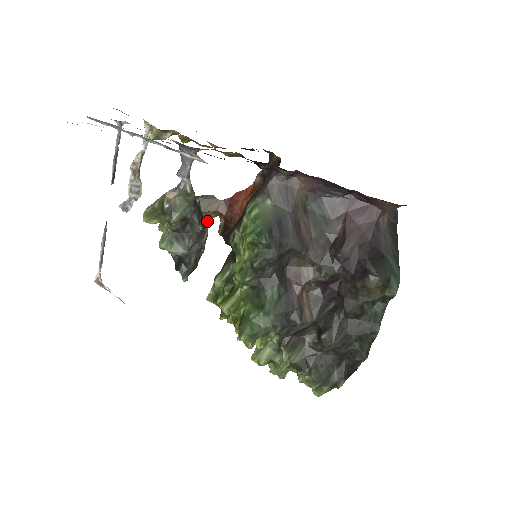
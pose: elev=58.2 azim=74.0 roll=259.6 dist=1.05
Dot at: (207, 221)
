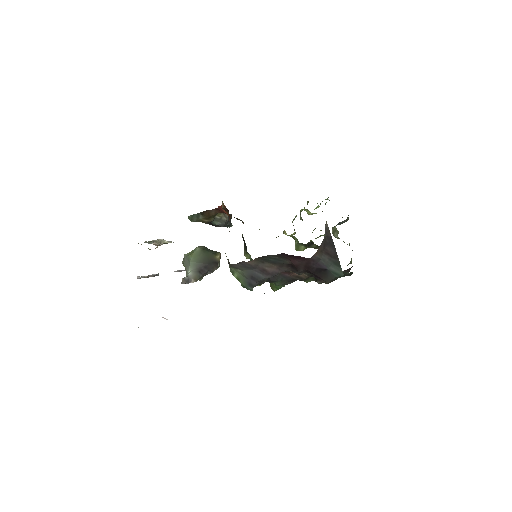
Dot at: (216, 214)
